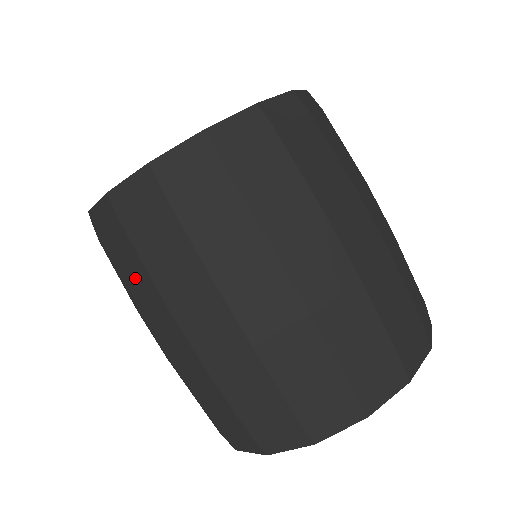
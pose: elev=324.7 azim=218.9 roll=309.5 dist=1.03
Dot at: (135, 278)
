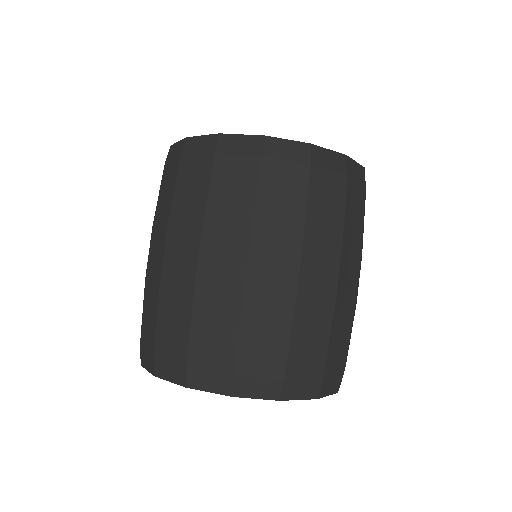
Dot at: (282, 208)
